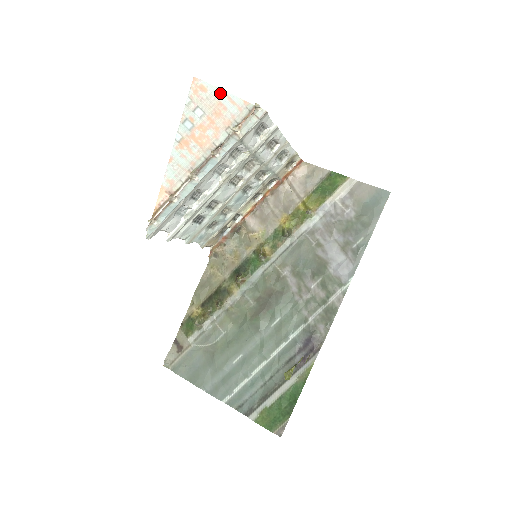
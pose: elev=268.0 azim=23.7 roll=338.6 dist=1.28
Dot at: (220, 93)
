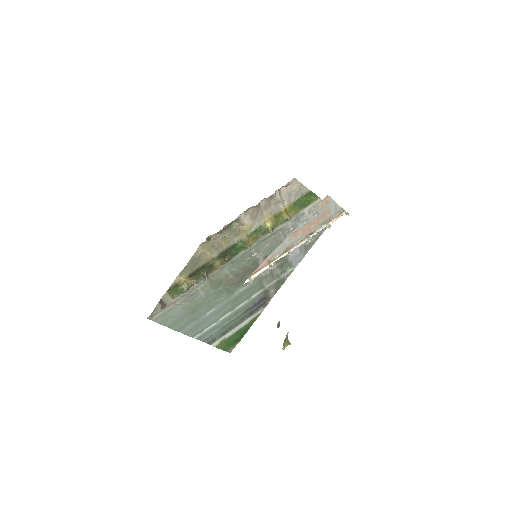
Dot at: (333, 204)
